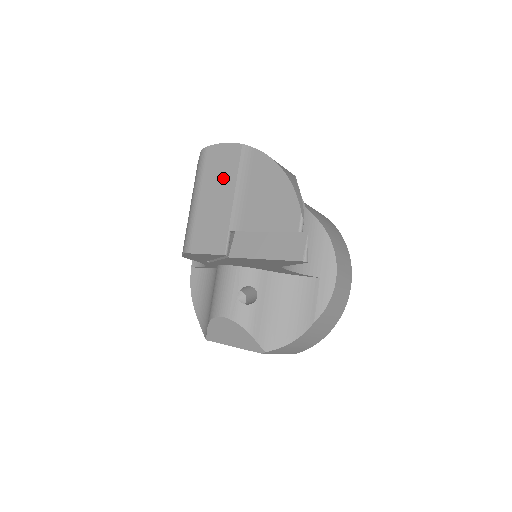
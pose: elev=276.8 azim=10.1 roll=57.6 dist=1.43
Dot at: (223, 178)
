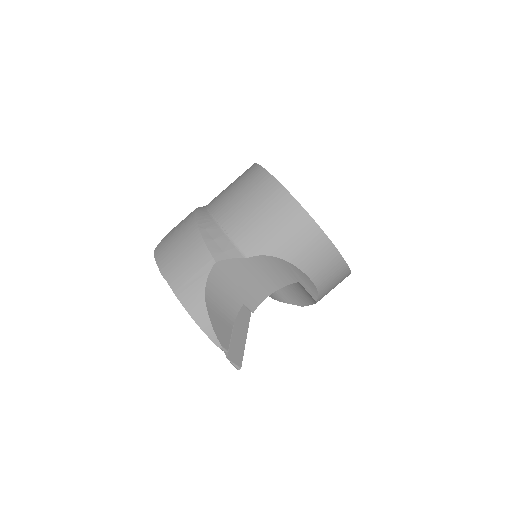
Dot at: occluded
